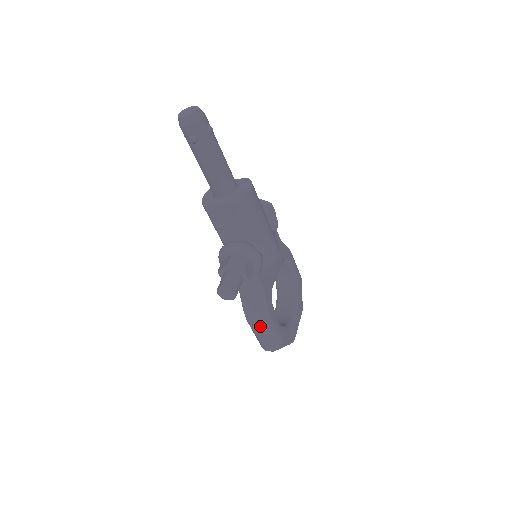
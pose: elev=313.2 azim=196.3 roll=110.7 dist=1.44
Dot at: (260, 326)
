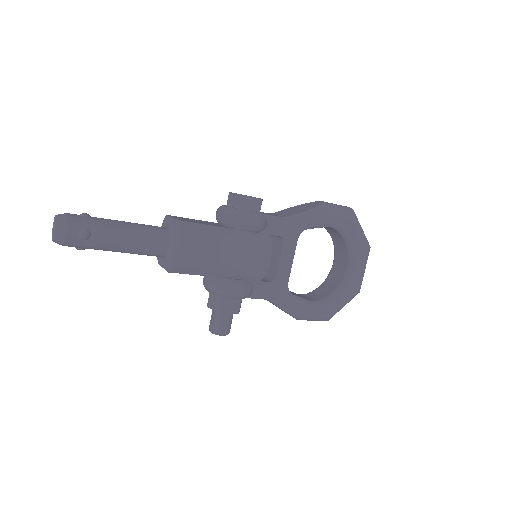
Dot at: occluded
